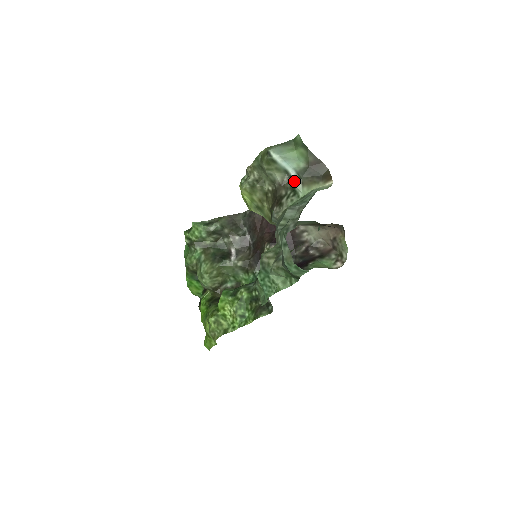
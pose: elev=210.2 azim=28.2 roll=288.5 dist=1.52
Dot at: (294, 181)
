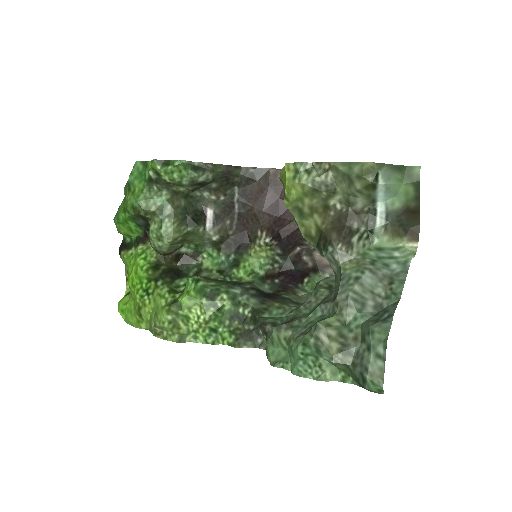
Dot at: (376, 219)
